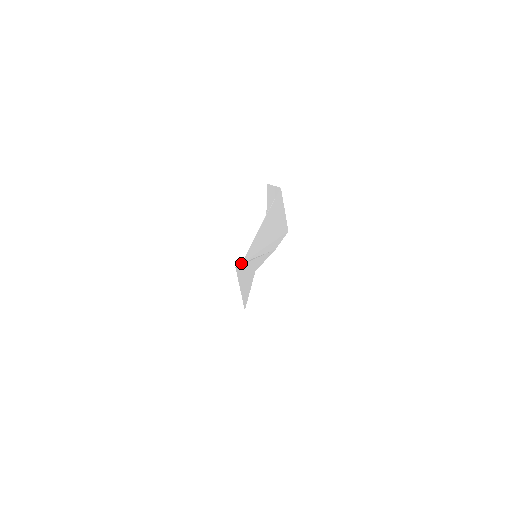
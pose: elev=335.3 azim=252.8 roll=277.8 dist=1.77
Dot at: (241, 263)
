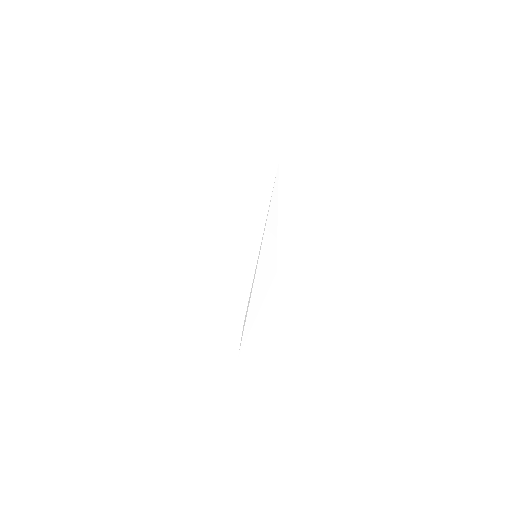
Dot at: occluded
